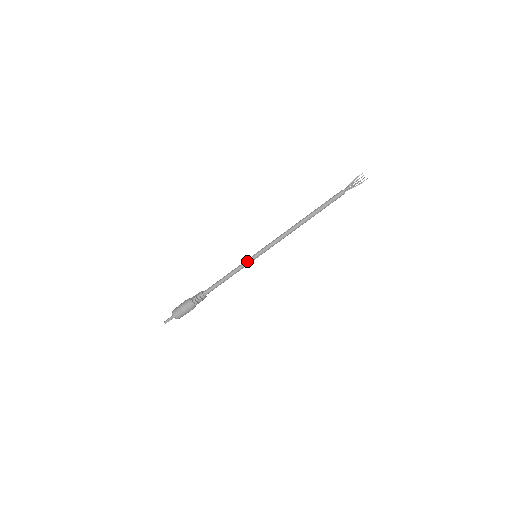
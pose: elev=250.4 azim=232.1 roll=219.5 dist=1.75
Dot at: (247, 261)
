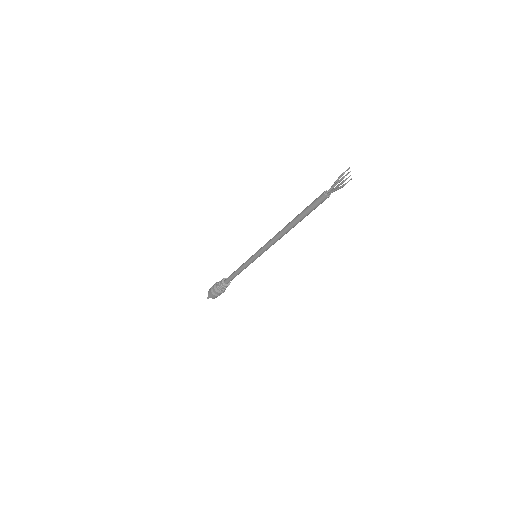
Dot at: (248, 260)
